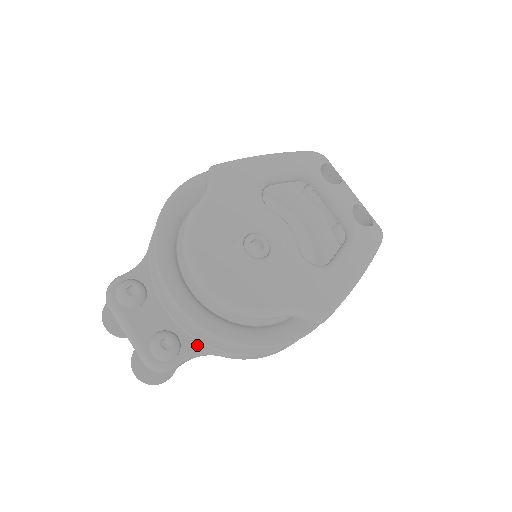
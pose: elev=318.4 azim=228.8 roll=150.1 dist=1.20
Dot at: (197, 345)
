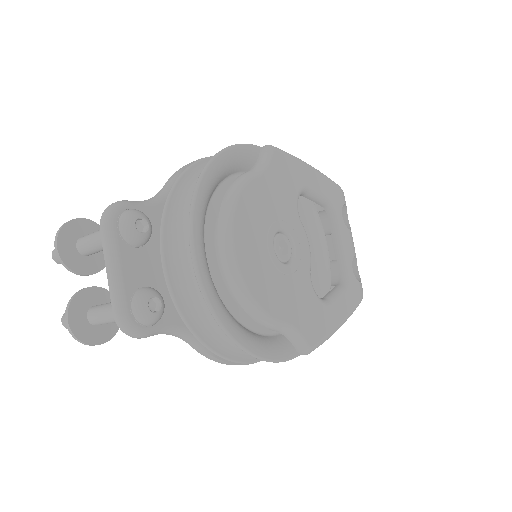
Dot at: (177, 321)
